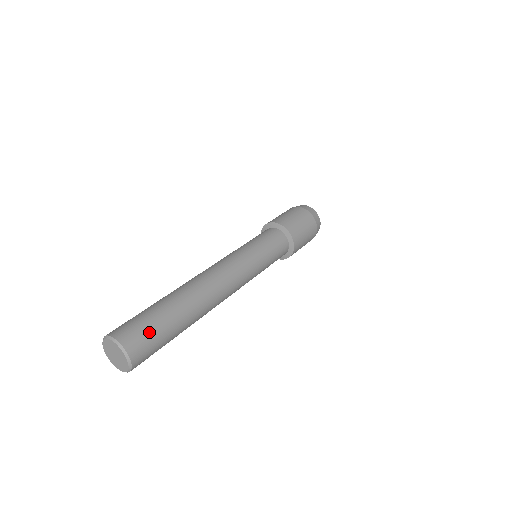
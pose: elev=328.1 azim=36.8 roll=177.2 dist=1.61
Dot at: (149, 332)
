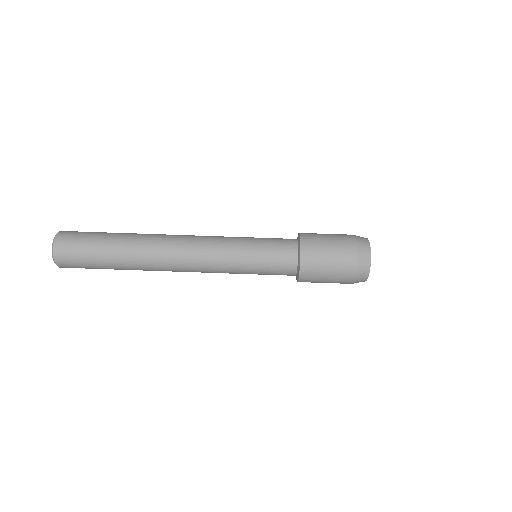
Dot at: (81, 242)
